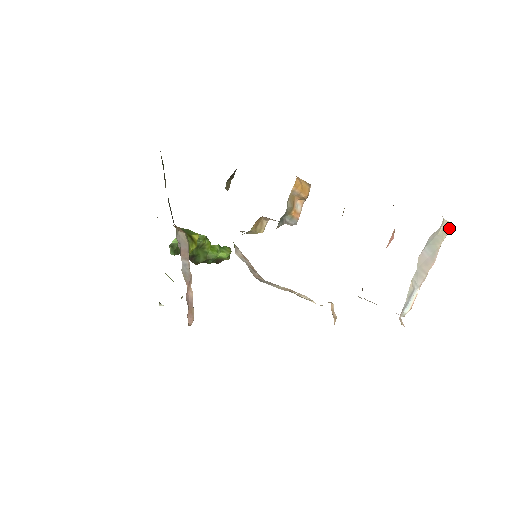
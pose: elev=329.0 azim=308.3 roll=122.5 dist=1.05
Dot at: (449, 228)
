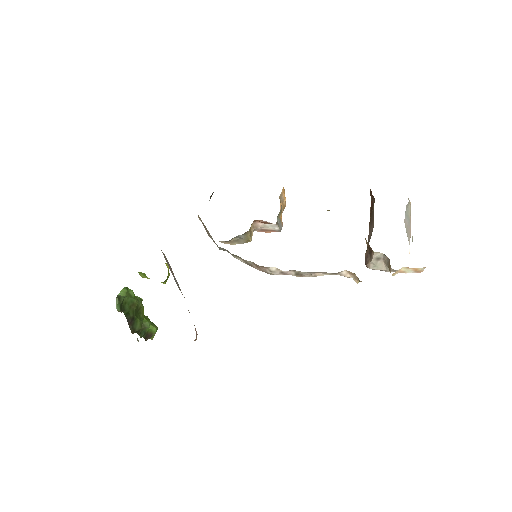
Dot at: occluded
